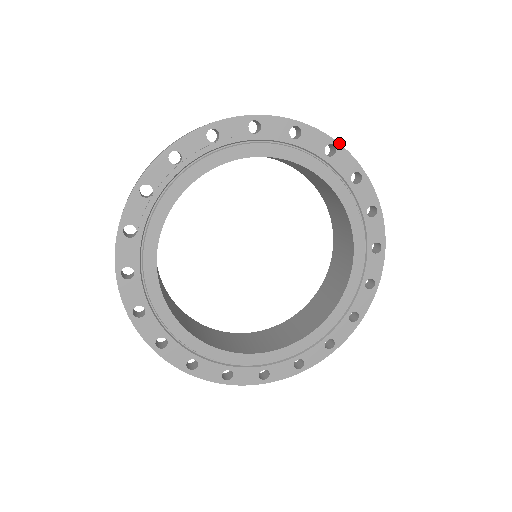
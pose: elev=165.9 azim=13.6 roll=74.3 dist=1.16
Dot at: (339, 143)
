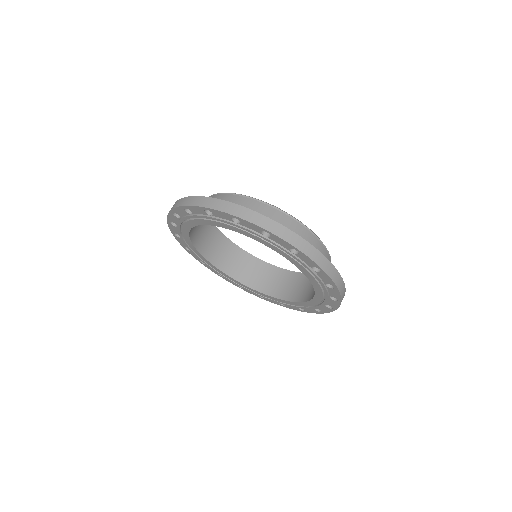
Dot at: (270, 232)
